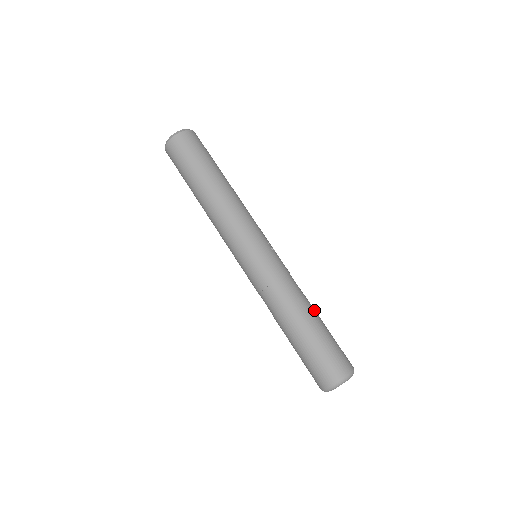
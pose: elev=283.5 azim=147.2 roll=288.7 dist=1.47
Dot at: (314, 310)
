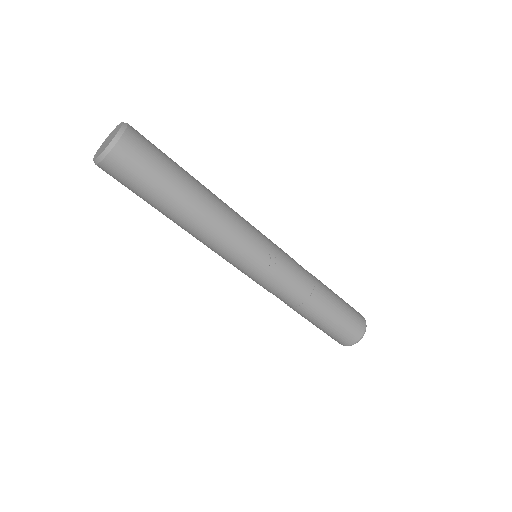
Dot at: (323, 304)
